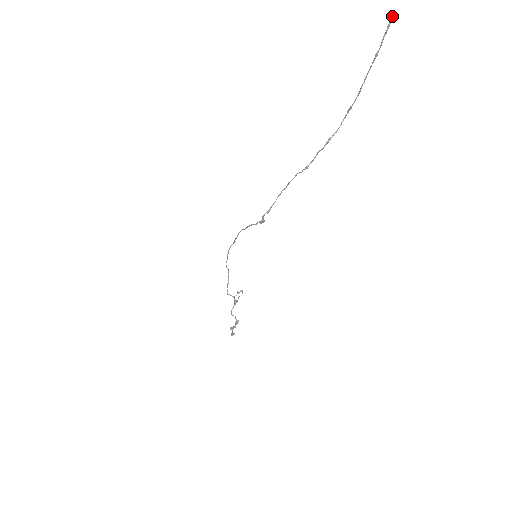
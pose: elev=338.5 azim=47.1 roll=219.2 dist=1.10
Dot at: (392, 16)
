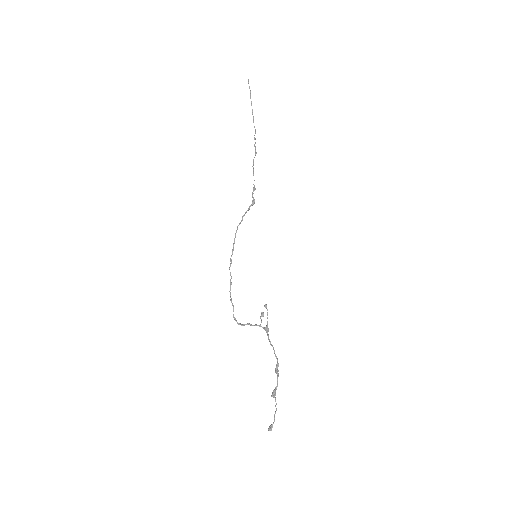
Dot at: occluded
